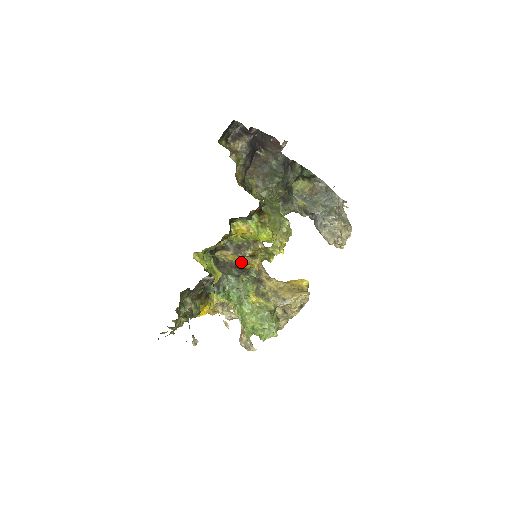
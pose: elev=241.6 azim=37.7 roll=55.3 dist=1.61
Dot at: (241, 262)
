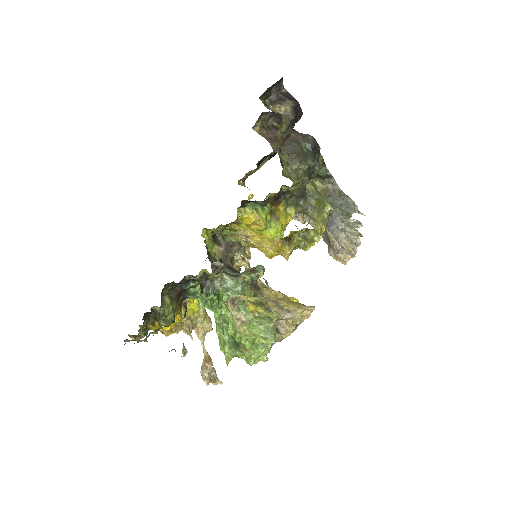
Dot at: (268, 247)
